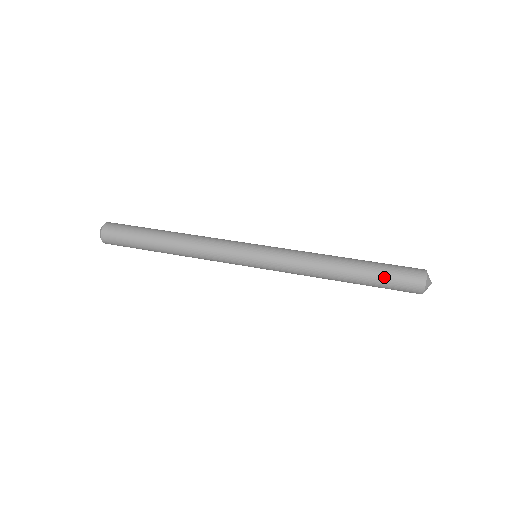
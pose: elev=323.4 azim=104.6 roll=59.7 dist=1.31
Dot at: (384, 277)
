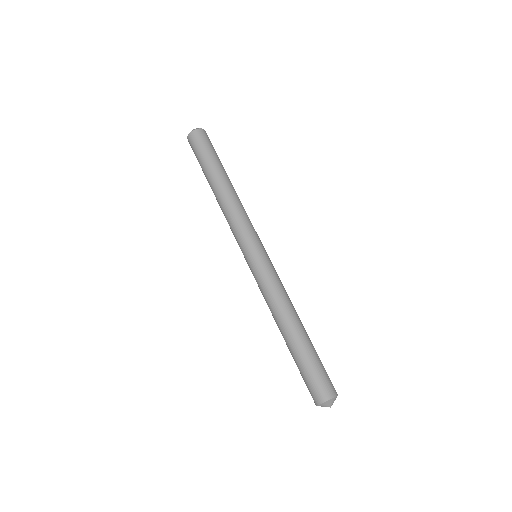
Dot at: (308, 364)
